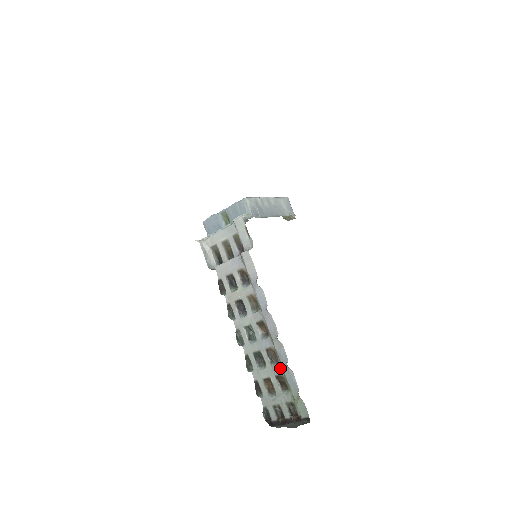
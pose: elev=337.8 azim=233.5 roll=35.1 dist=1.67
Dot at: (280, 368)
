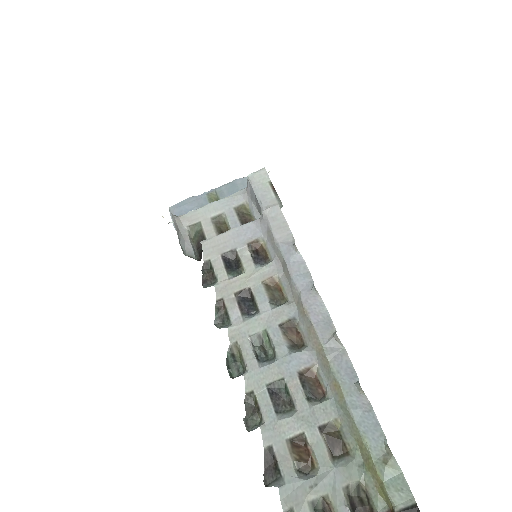
Dot at: (331, 406)
